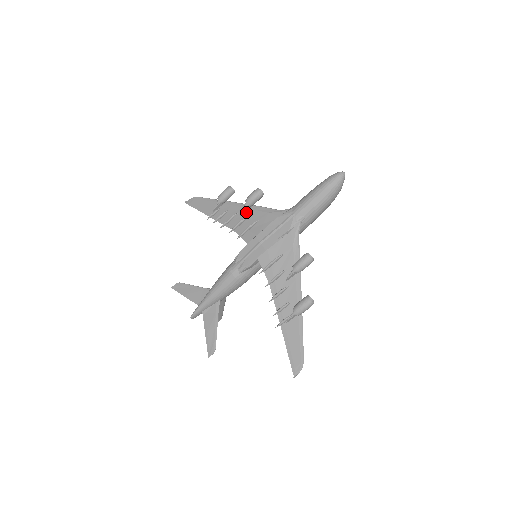
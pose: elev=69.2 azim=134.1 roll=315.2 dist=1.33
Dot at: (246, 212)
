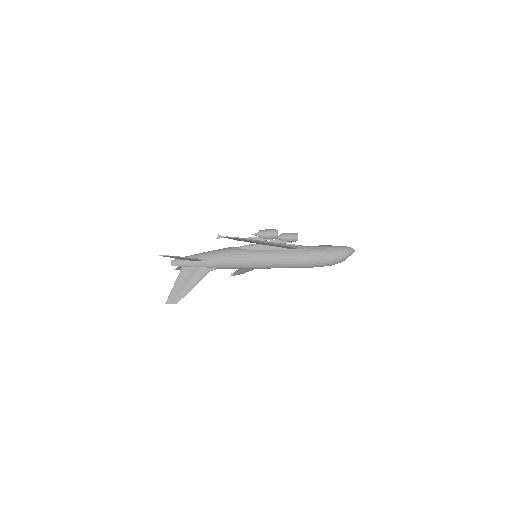
Dot at: occluded
